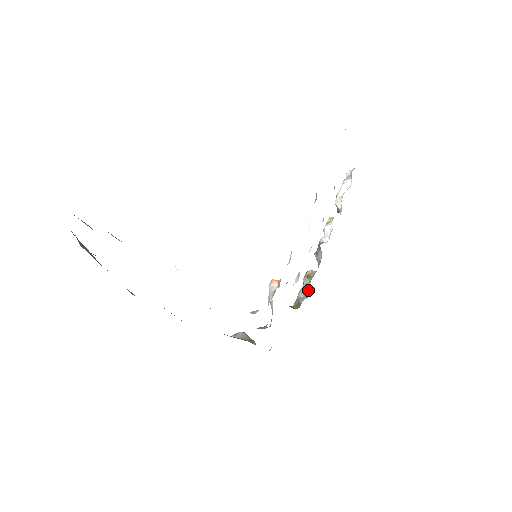
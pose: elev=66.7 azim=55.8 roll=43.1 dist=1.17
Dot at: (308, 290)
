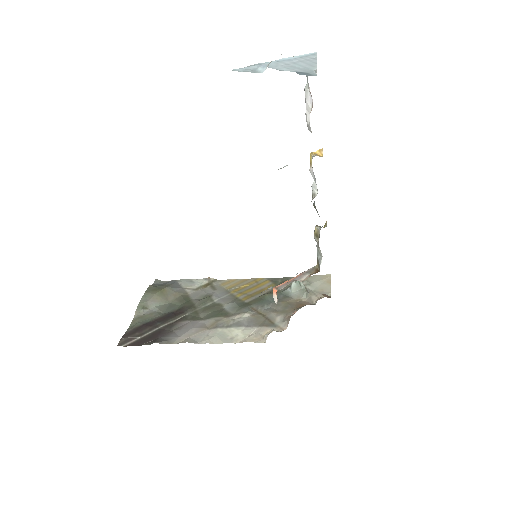
Dot at: (320, 254)
